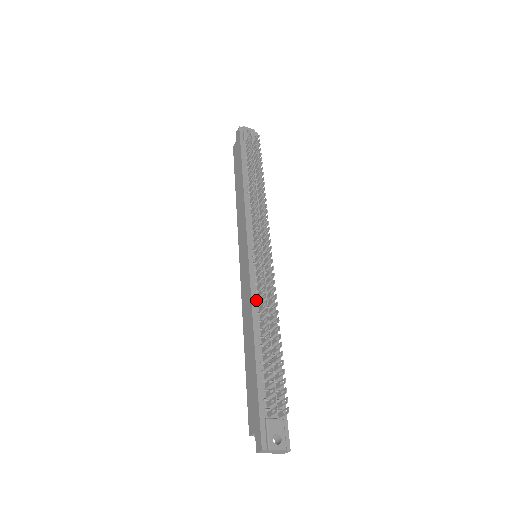
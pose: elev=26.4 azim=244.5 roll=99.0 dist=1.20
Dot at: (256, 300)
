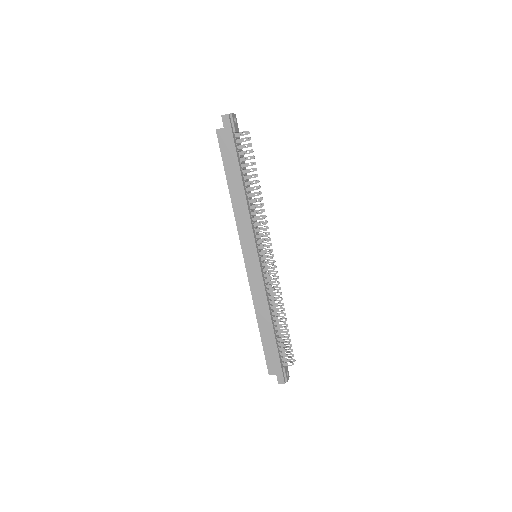
Dot at: (268, 296)
